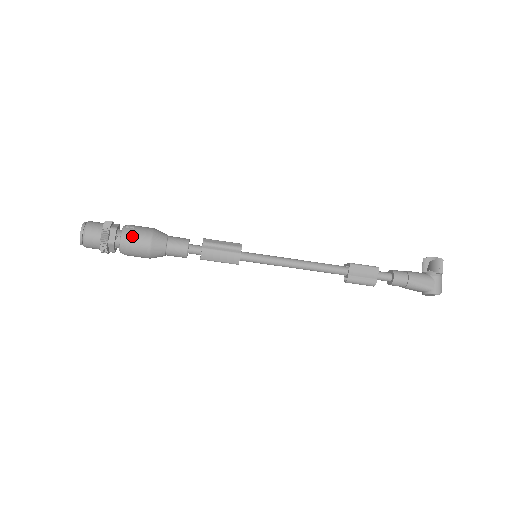
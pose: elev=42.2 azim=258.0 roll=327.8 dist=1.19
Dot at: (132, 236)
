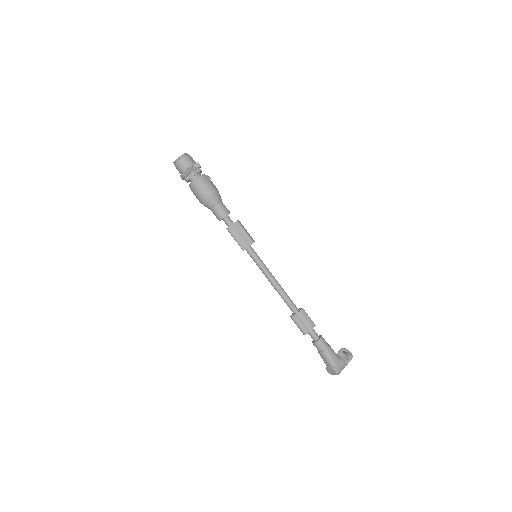
Dot at: (206, 181)
